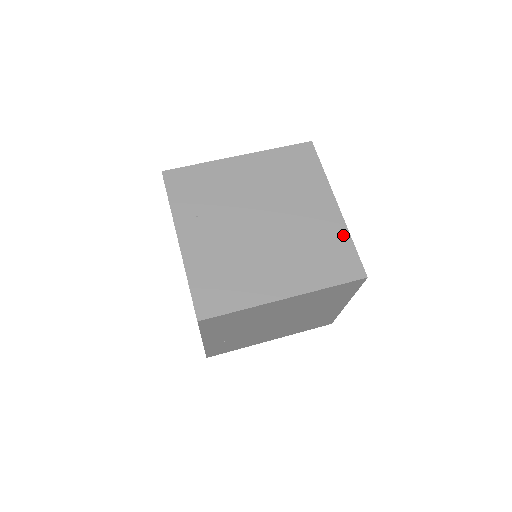
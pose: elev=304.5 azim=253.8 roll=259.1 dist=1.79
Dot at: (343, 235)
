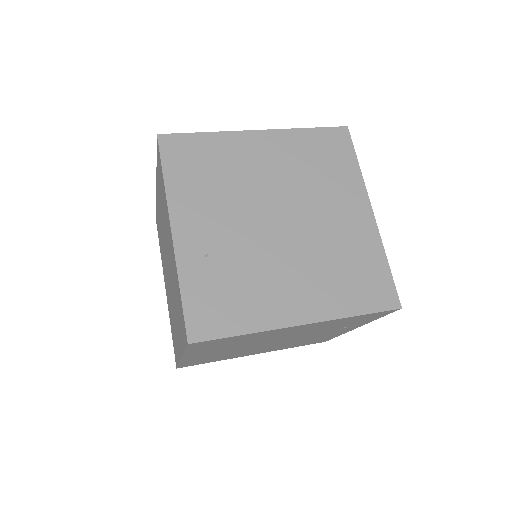
Dot at: occluded
